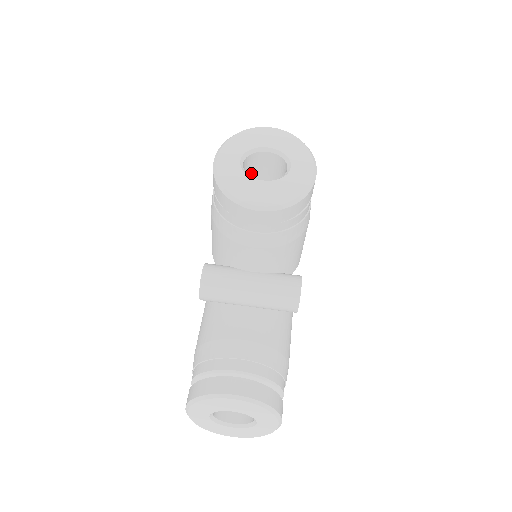
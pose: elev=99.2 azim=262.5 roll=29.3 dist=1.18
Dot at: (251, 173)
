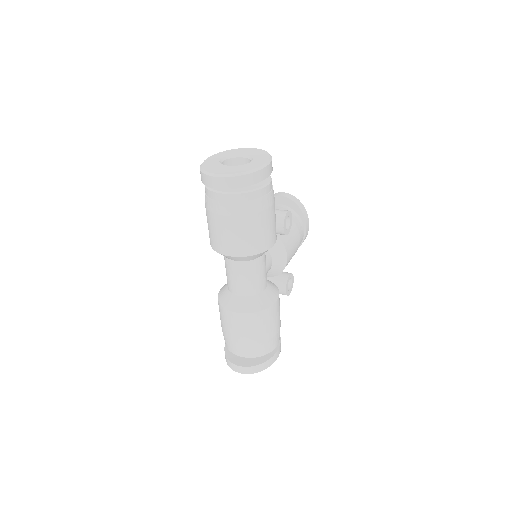
Dot at: occluded
